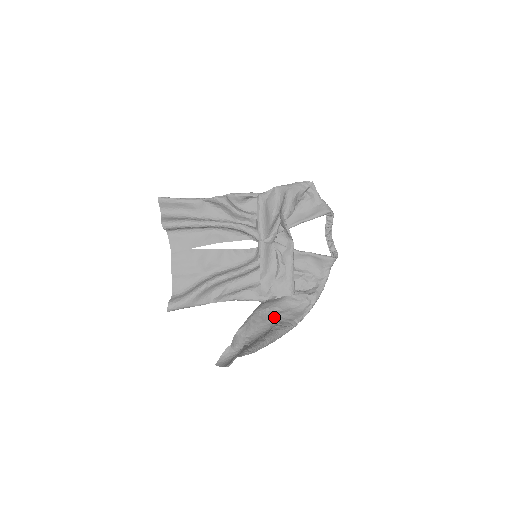
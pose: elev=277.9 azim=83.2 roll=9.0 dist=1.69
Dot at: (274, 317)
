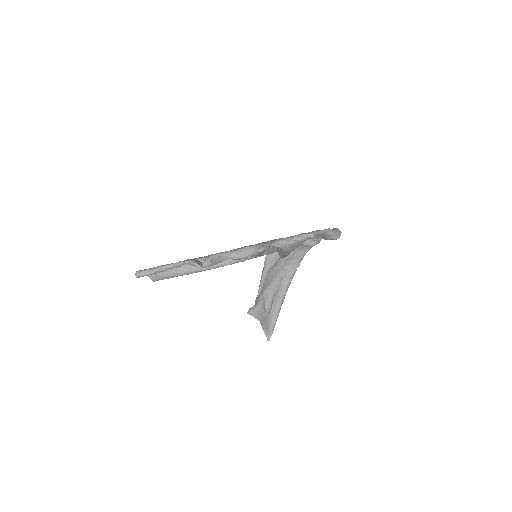
Dot at: (281, 265)
